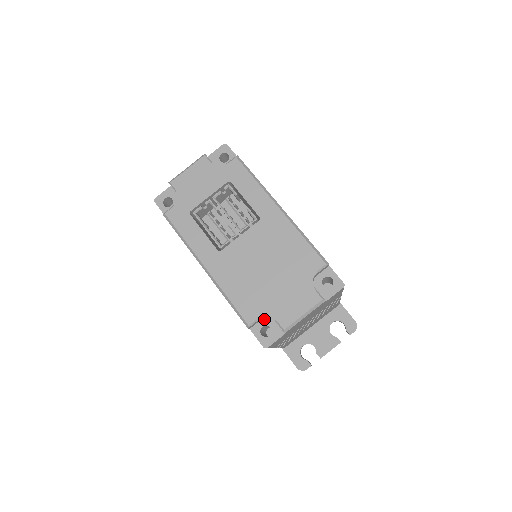
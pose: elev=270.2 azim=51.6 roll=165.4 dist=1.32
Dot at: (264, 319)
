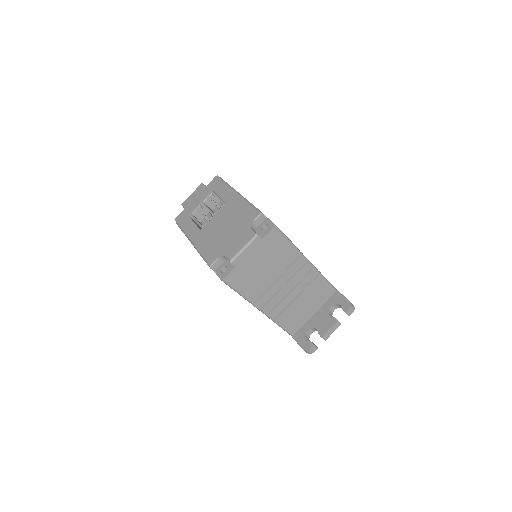
Dot at: (224, 263)
